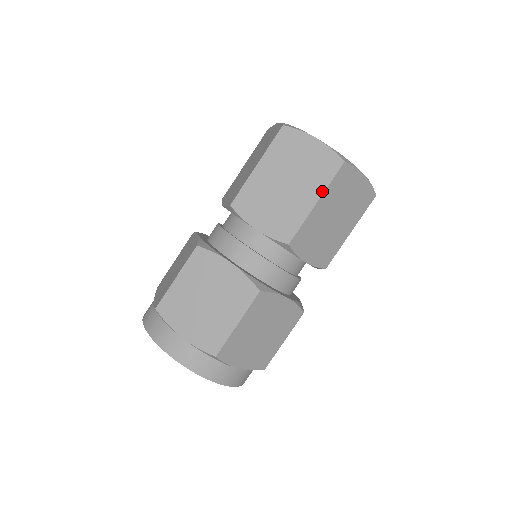
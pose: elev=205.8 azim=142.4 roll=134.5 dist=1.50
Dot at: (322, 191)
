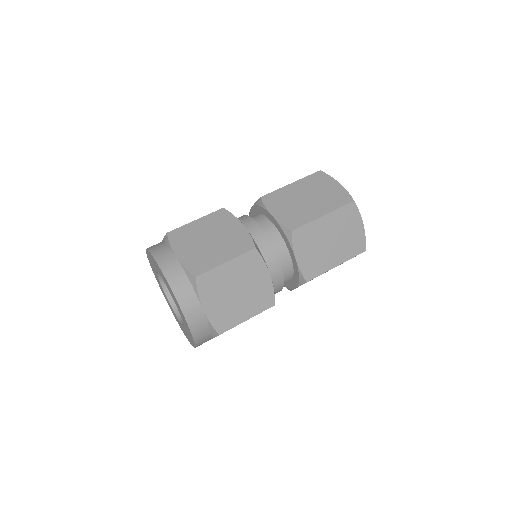
Dot at: (331, 210)
